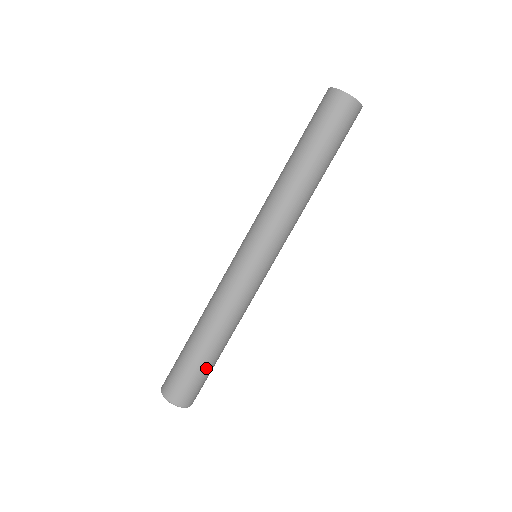
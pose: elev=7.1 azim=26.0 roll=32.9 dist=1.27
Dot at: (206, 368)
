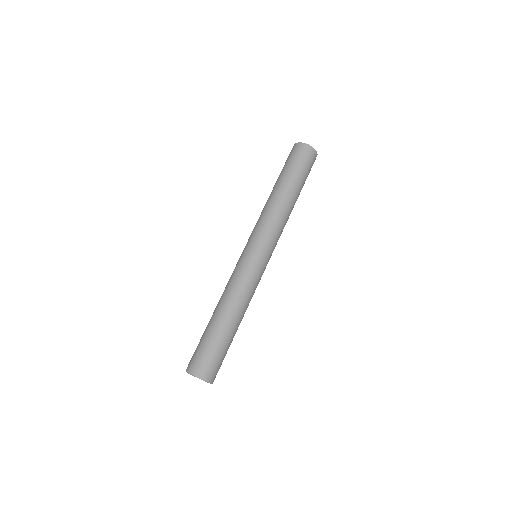
Dot at: (216, 339)
